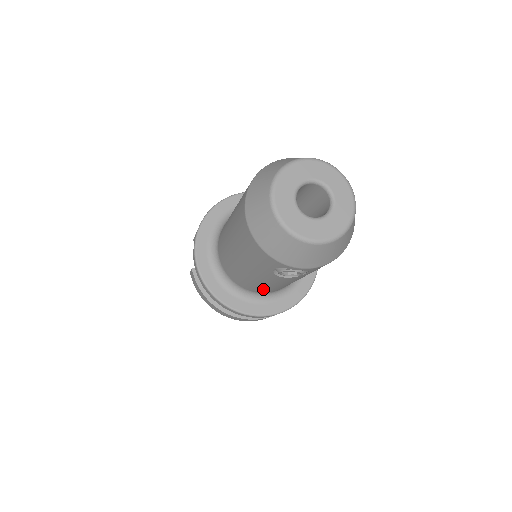
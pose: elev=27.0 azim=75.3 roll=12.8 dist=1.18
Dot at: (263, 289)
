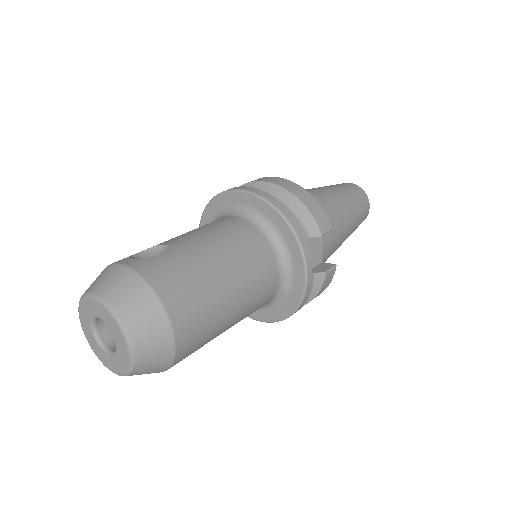
Dot at: occluded
